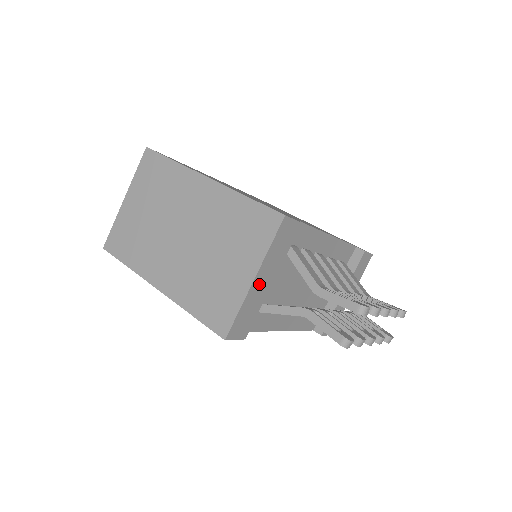
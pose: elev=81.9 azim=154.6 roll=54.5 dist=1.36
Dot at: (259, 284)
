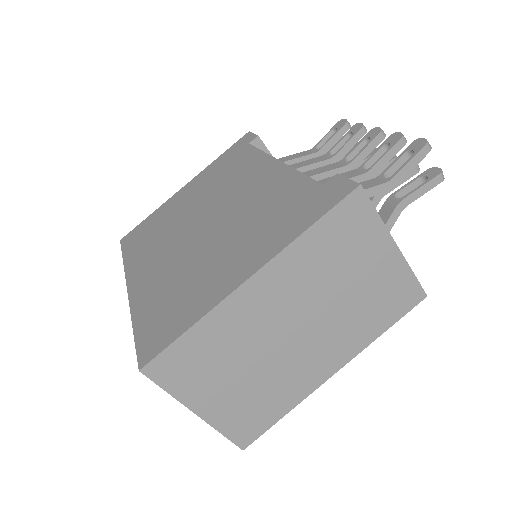
Dot at: occluded
